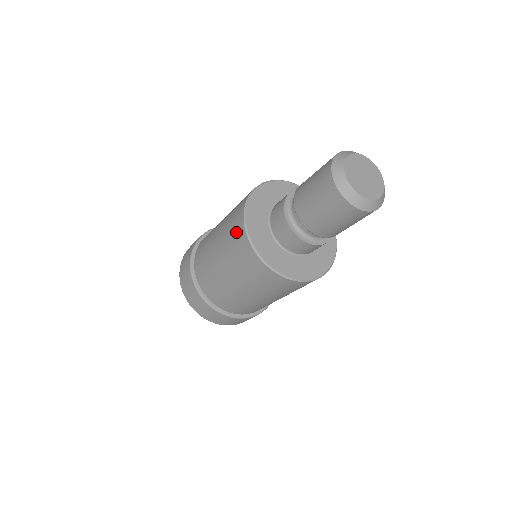
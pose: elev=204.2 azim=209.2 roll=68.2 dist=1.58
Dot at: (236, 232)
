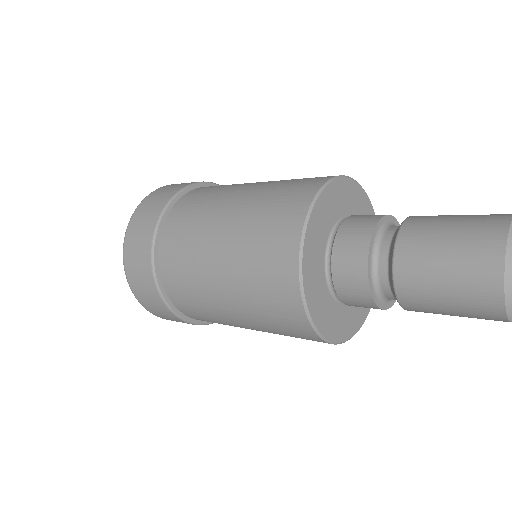
Dot at: (281, 222)
